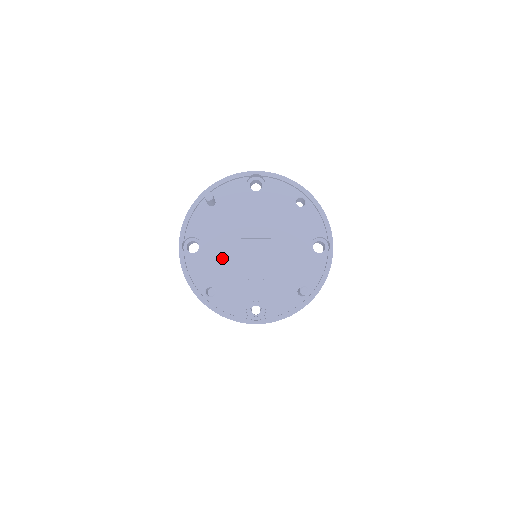
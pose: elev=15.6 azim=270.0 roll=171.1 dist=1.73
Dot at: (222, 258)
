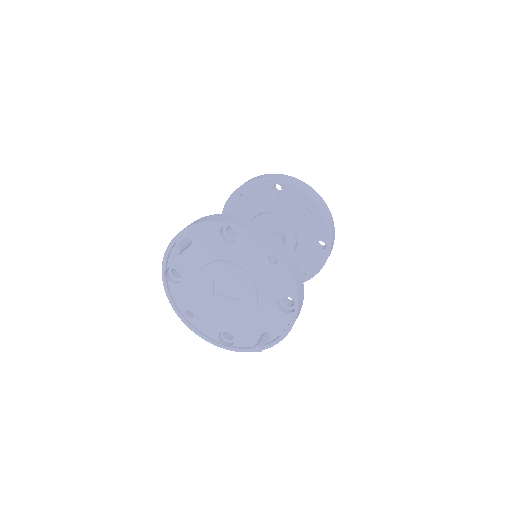
Dot at: (198, 292)
